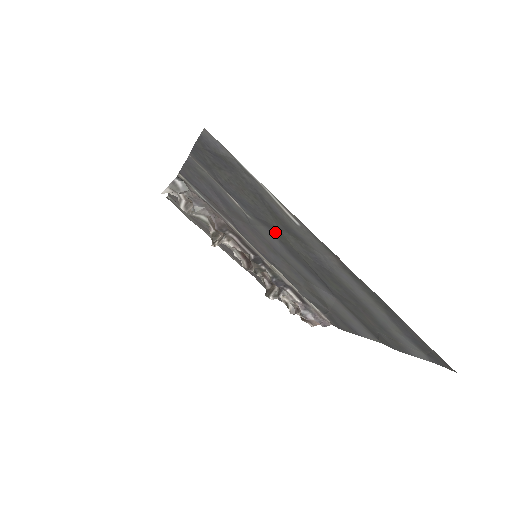
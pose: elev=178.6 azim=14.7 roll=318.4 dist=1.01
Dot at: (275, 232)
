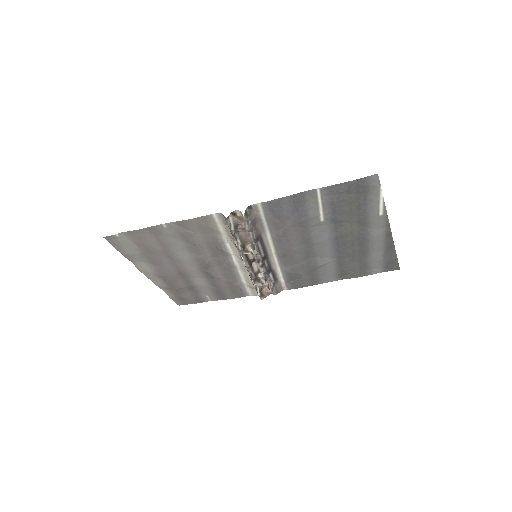
Dot at: (339, 226)
